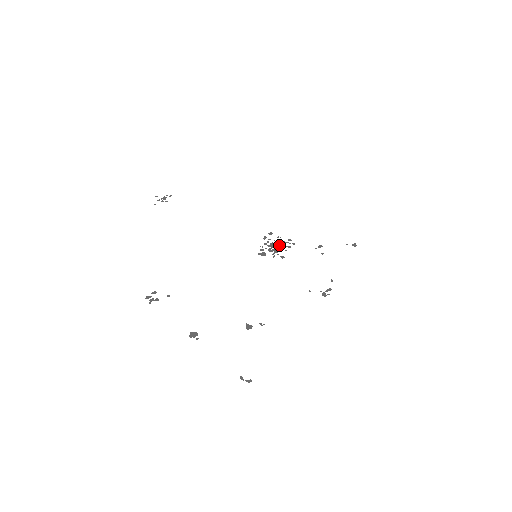
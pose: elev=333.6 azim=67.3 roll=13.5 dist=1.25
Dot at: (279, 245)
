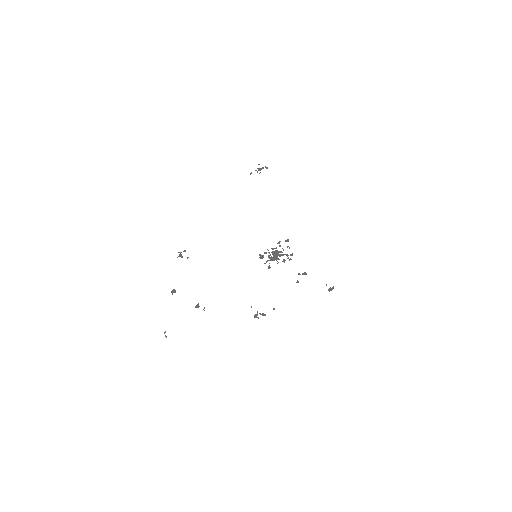
Dot at: (279, 255)
